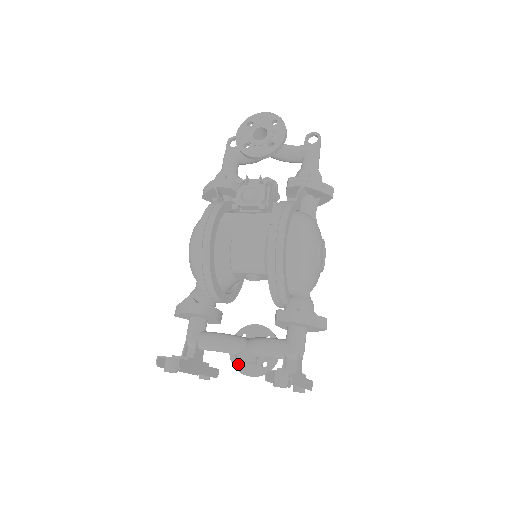
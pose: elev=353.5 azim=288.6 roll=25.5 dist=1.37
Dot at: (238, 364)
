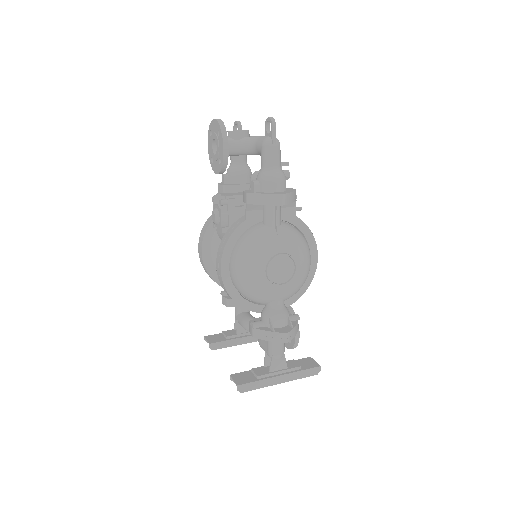
Dot at: occluded
